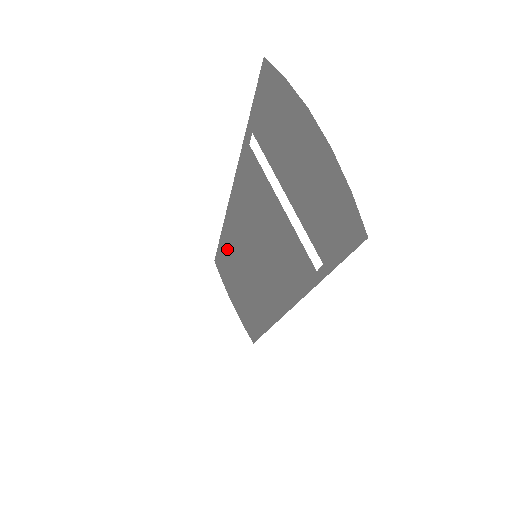
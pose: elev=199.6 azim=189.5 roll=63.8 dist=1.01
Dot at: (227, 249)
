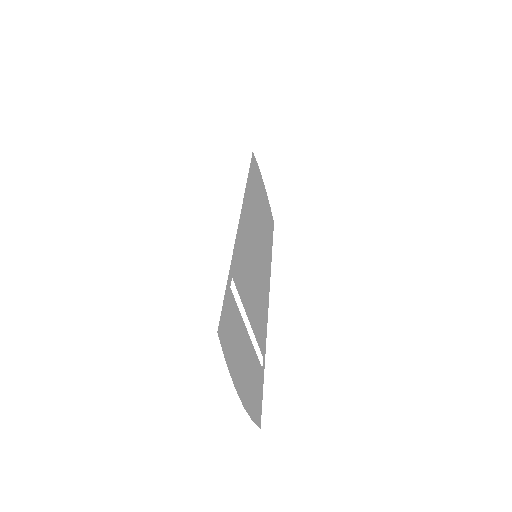
Dot at: (251, 191)
